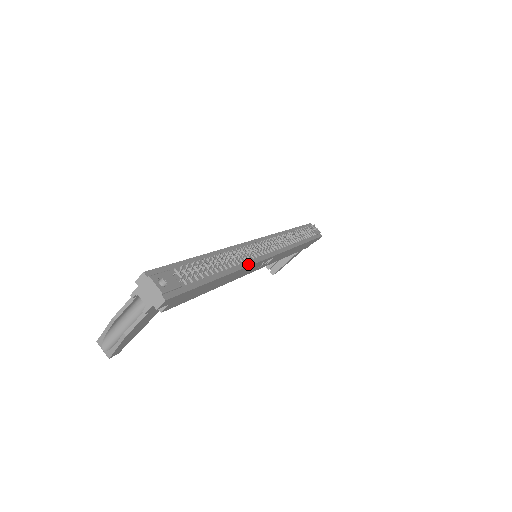
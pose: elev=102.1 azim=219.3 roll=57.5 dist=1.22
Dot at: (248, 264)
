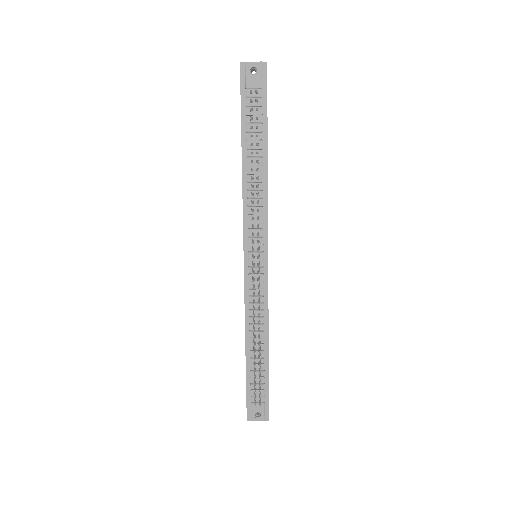
Dot at: (266, 310)
